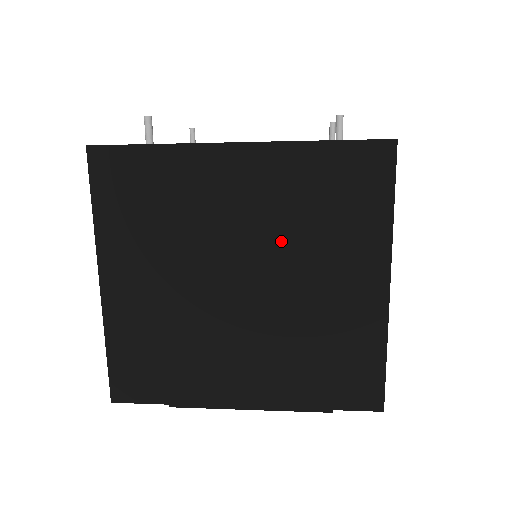
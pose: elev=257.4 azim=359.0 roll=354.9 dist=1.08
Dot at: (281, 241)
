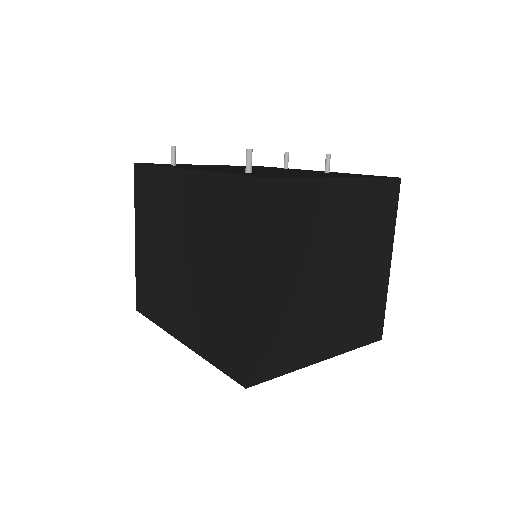
Dot at: (352, 242)
